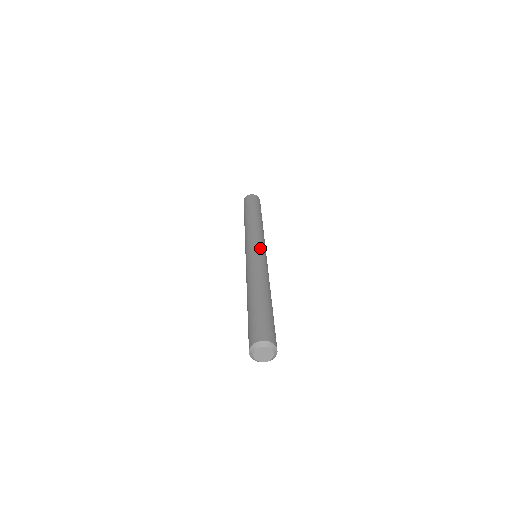
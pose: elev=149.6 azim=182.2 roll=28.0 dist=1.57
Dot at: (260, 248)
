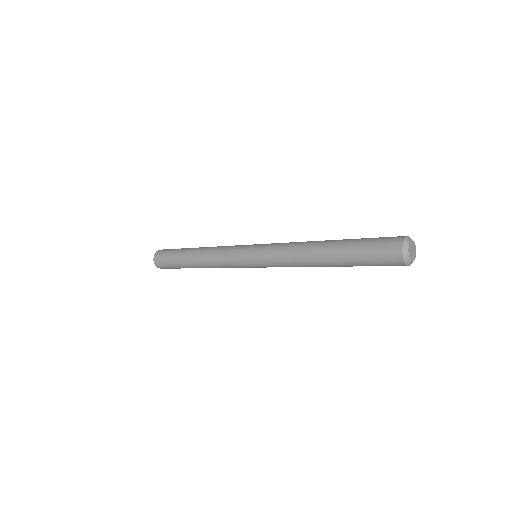
Dot at: occluded
